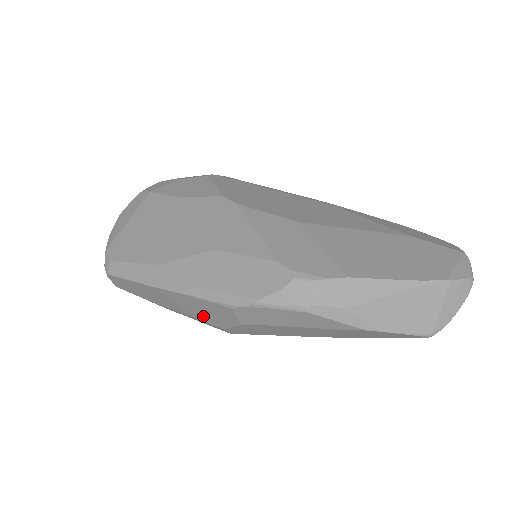
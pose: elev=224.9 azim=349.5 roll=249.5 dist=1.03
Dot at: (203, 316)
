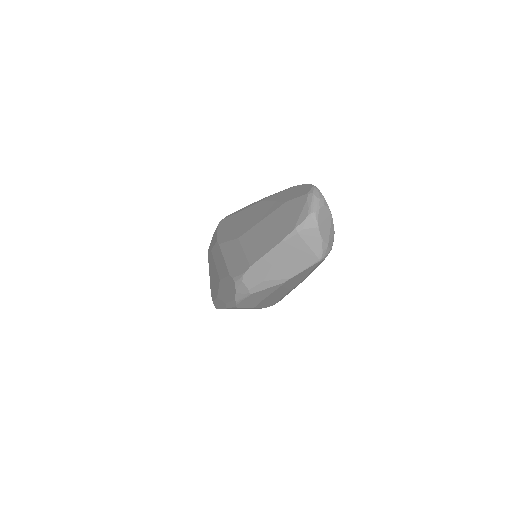
Dot at: (250, 308)
